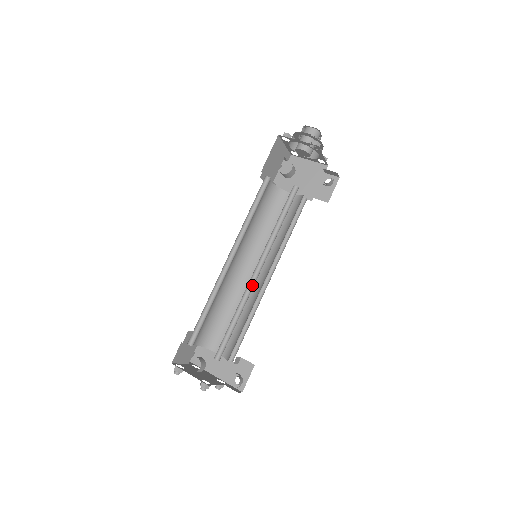
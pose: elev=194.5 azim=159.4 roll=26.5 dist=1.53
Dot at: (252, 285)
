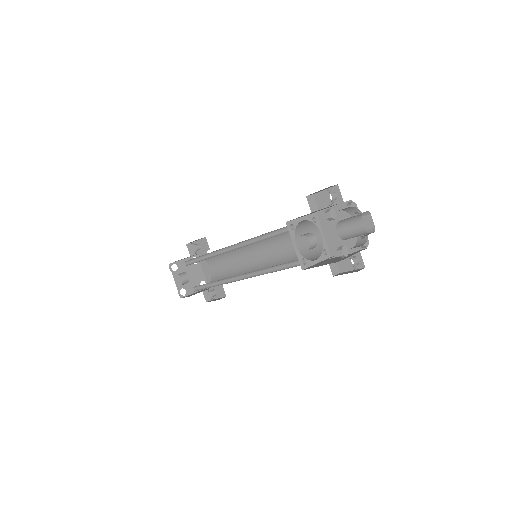
Dot at: (234, 279)
